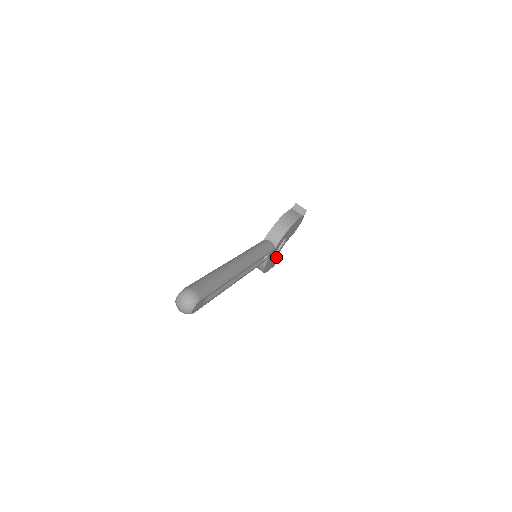
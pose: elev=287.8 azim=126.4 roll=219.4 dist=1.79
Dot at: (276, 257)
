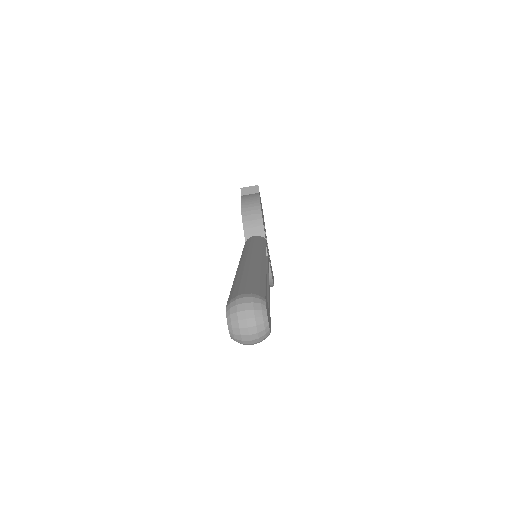
Dot at: (270, 261)
